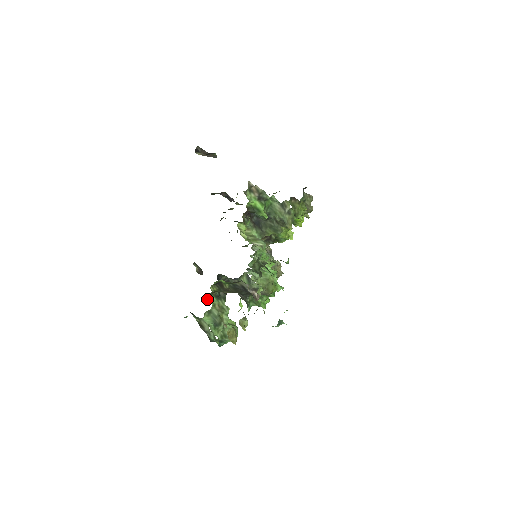
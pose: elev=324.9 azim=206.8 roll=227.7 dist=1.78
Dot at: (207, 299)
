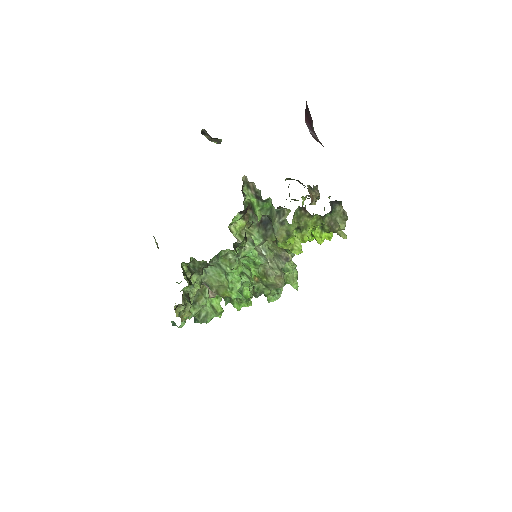
Dot at: occluded
